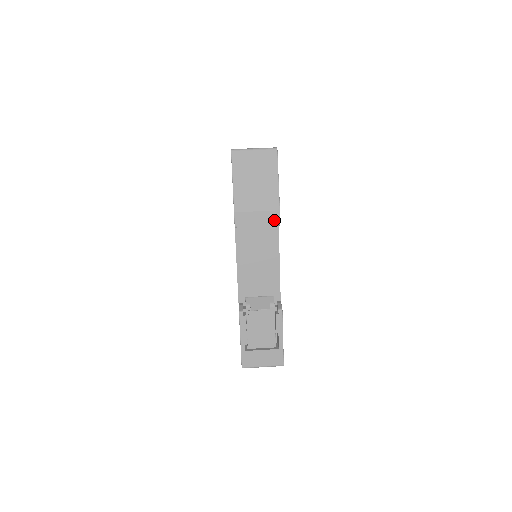
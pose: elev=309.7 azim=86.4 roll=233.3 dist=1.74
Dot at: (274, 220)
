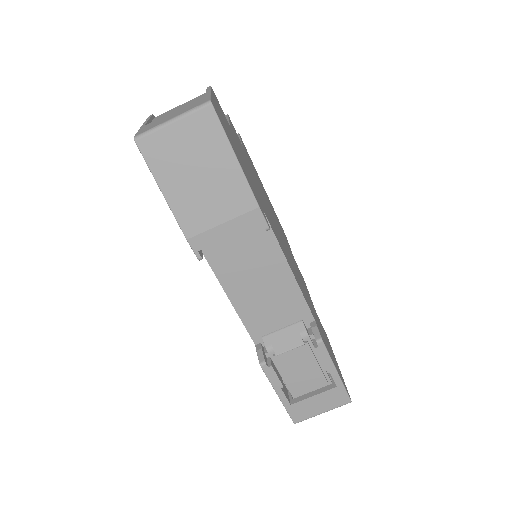
Dot at: occluded
